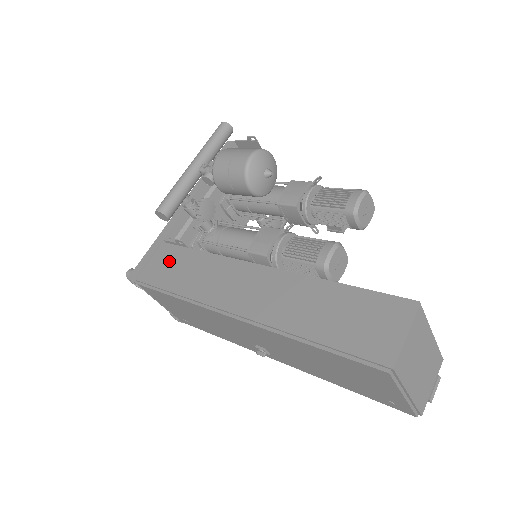
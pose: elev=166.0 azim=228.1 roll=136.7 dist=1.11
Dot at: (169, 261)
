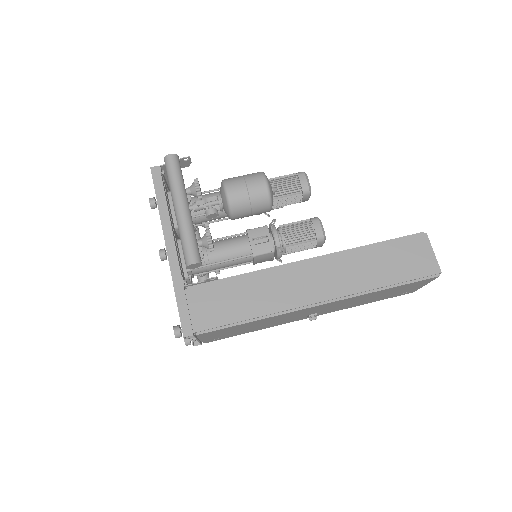
Dot at: (214, 299)
